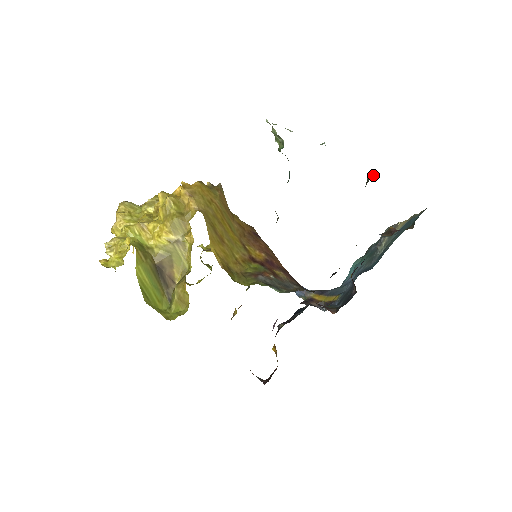
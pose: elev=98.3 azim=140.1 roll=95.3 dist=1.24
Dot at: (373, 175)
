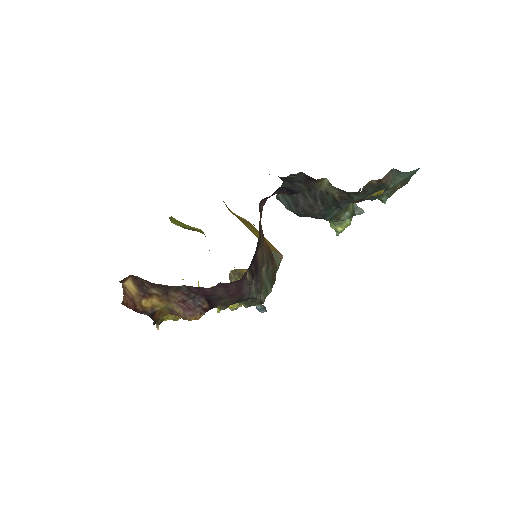
Dot at: occluded
